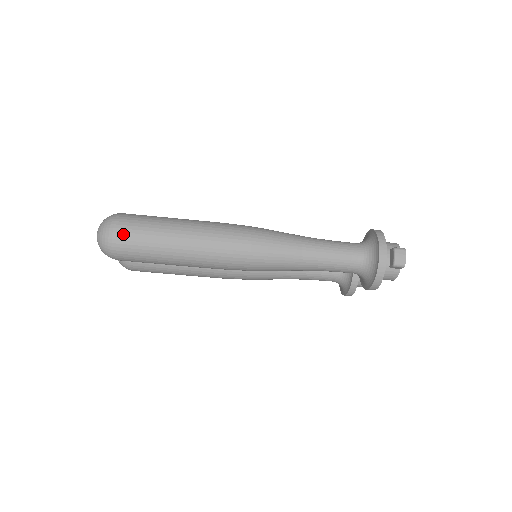
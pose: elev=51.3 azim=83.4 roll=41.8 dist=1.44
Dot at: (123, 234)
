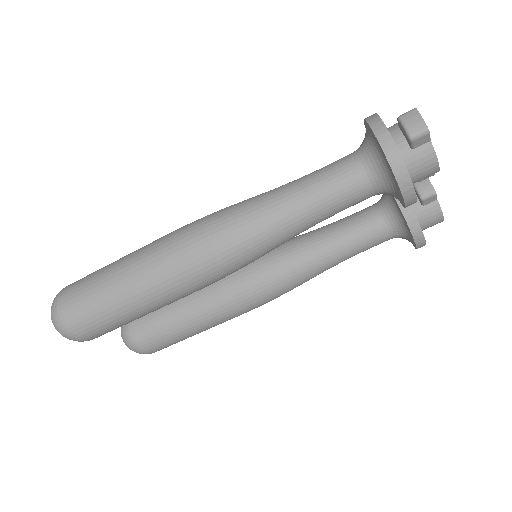
Dot at: (67, 304)
